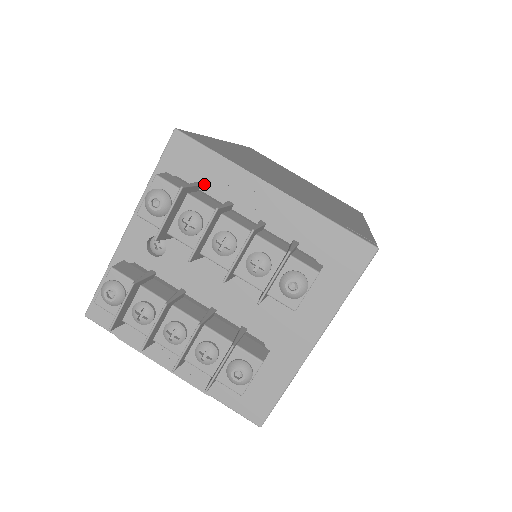
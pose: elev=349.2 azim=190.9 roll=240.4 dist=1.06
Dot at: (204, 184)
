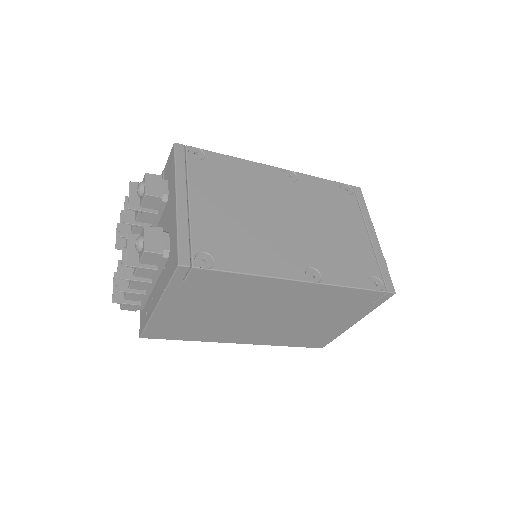
Dot at: occluded
